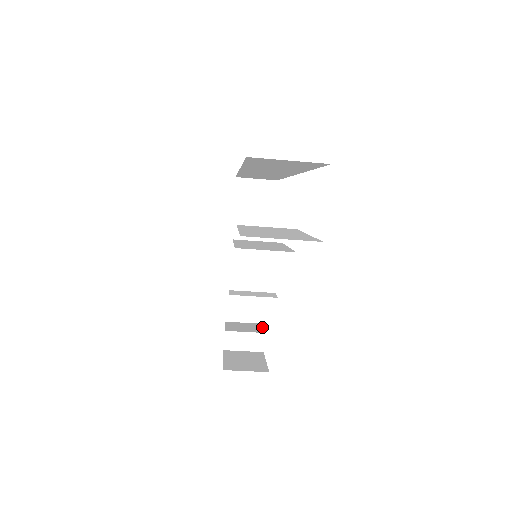
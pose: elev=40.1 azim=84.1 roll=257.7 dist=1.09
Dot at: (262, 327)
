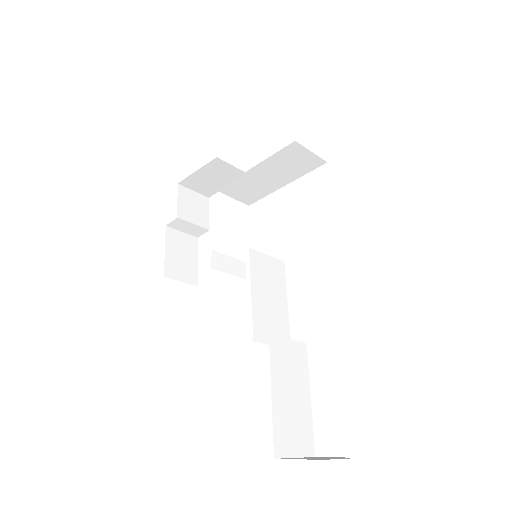
Dot at: (208, 211)
